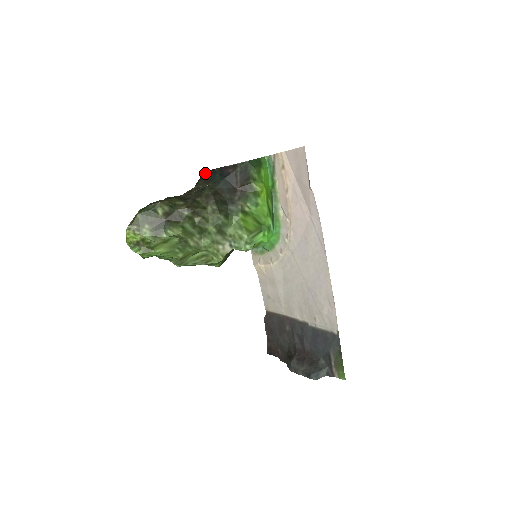
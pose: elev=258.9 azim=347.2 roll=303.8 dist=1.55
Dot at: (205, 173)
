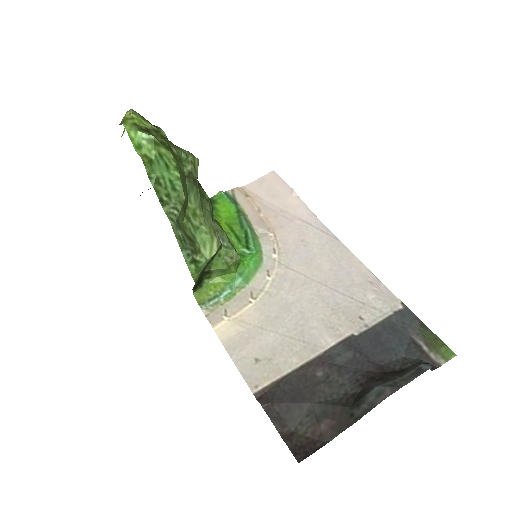
Dot at: occluded
